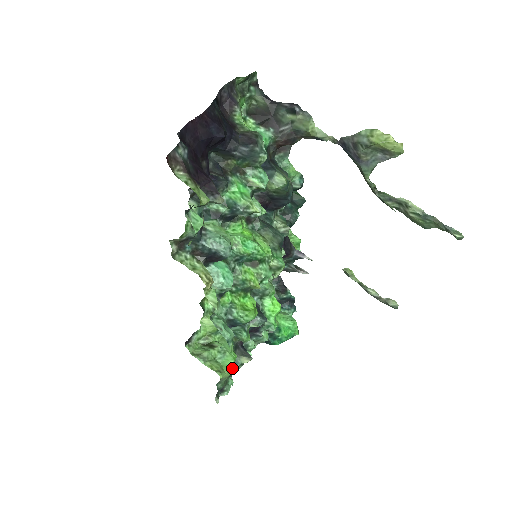
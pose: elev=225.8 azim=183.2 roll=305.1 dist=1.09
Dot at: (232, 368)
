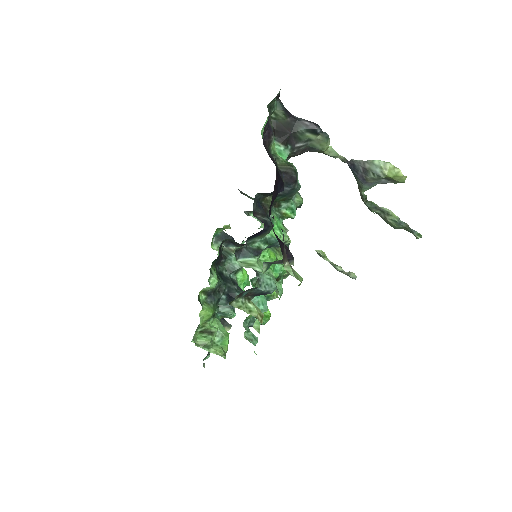
Dot at: occluded
